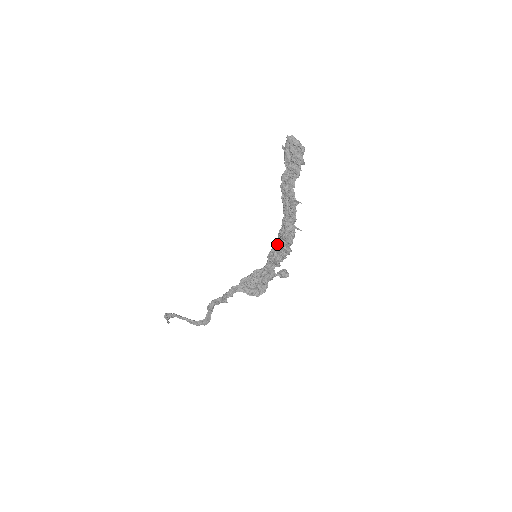
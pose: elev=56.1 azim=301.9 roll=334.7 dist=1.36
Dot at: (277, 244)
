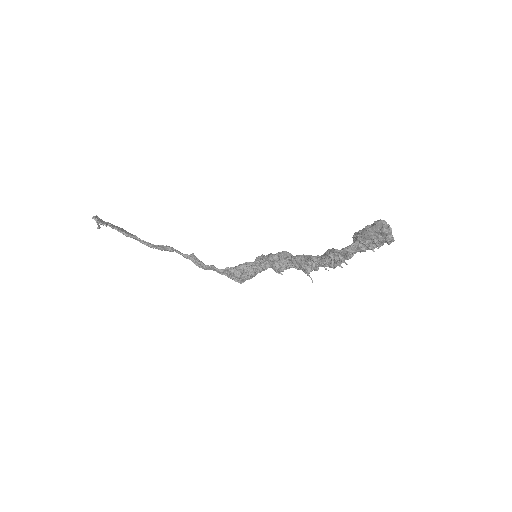
Dot at: (289, 260)
